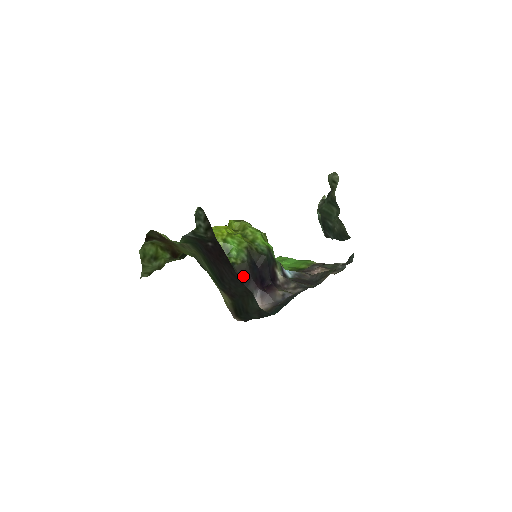
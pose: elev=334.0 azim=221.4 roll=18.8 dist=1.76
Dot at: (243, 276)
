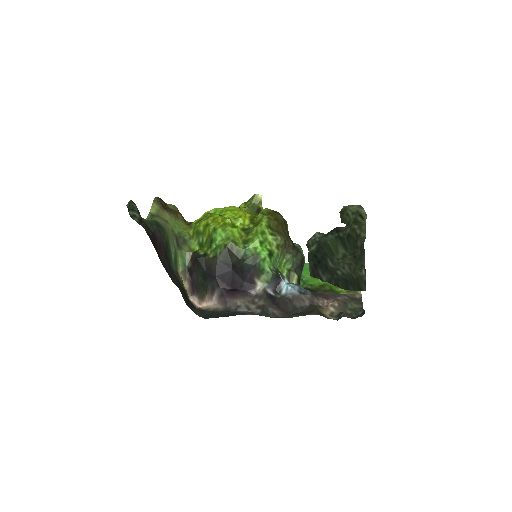
Dot at: (208, 270)
